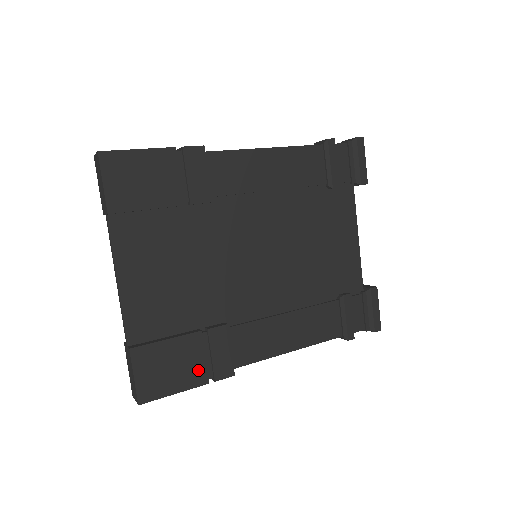
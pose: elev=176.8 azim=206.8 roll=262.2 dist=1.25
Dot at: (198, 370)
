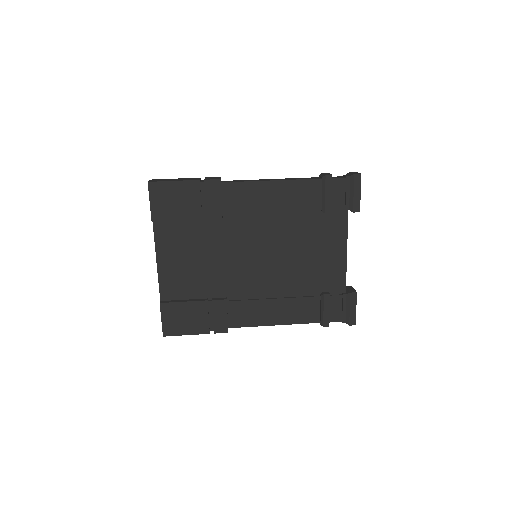
Dot at: (203, 324)
